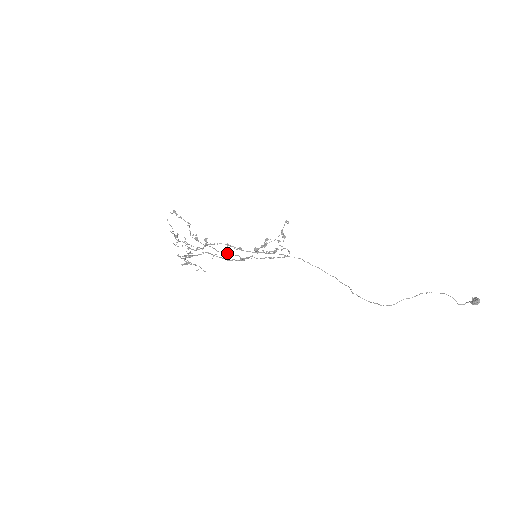
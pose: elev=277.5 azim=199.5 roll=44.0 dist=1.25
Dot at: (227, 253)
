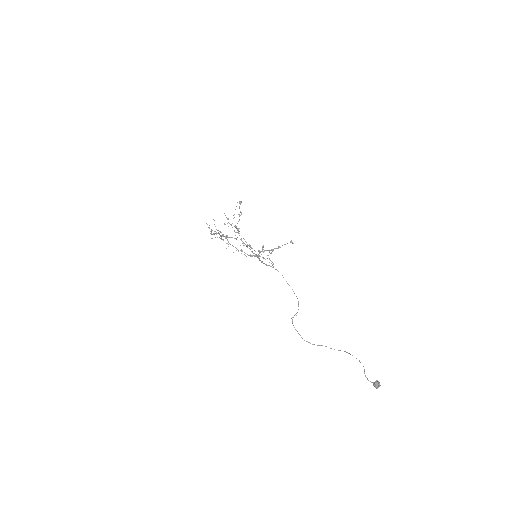
Dot at: (249, 246)
